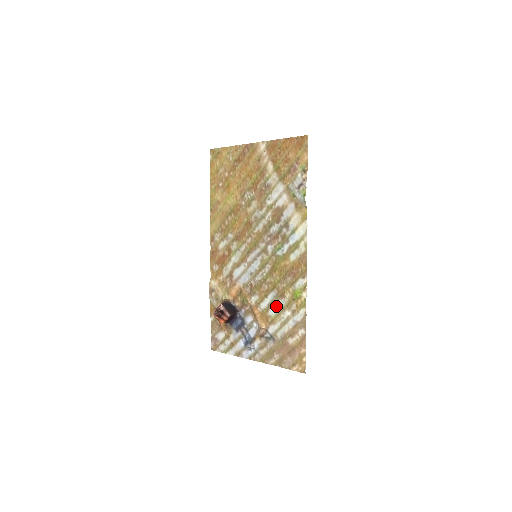
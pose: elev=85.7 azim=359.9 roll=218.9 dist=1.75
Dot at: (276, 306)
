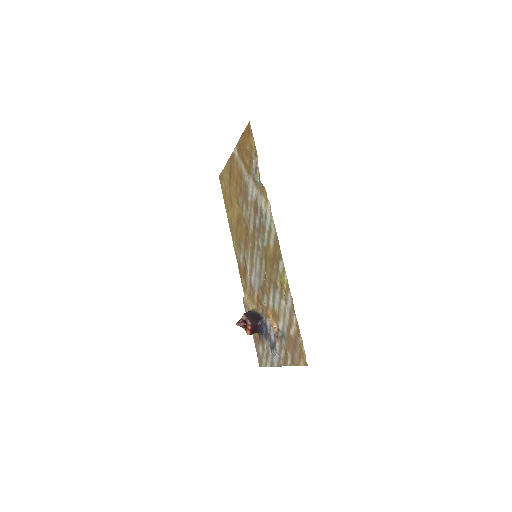
Dot at: (276, 300)
